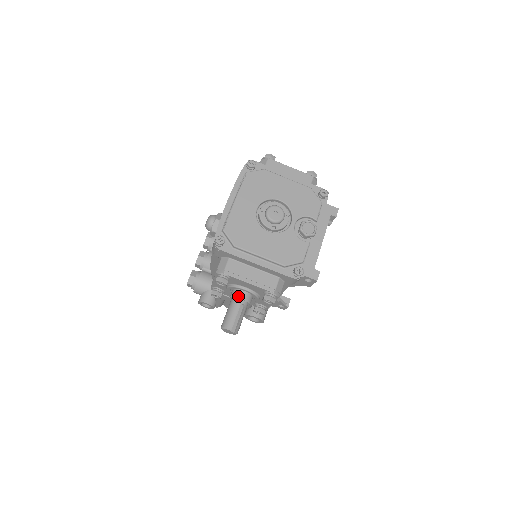
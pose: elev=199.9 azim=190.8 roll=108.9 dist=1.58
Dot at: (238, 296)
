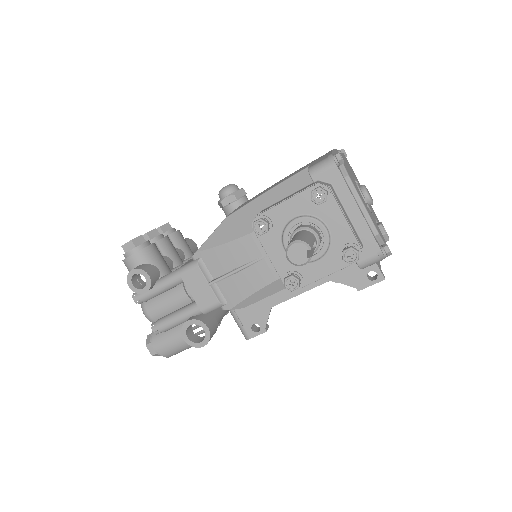
Dot at: (315, 230)
